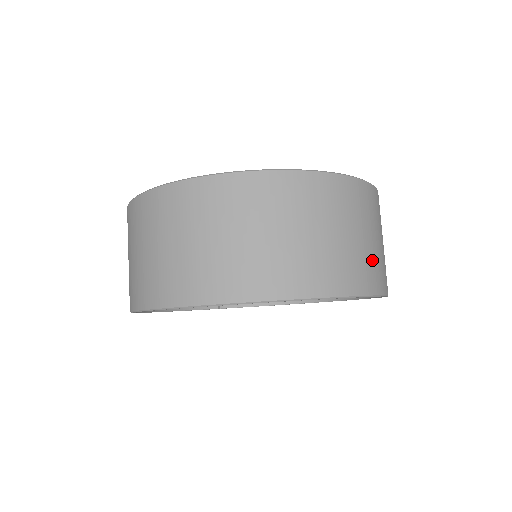
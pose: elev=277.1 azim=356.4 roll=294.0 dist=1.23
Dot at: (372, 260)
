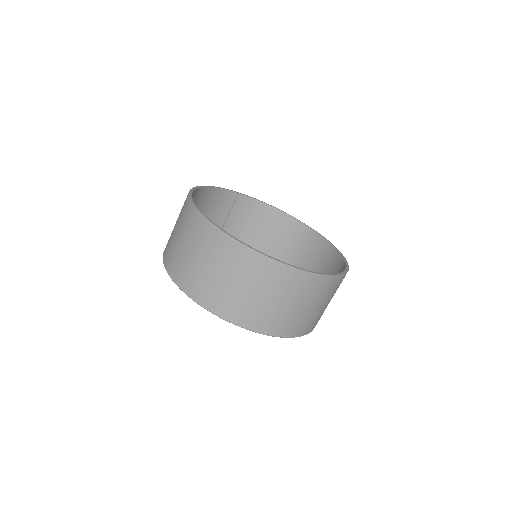
Dot at: (316, 317)
